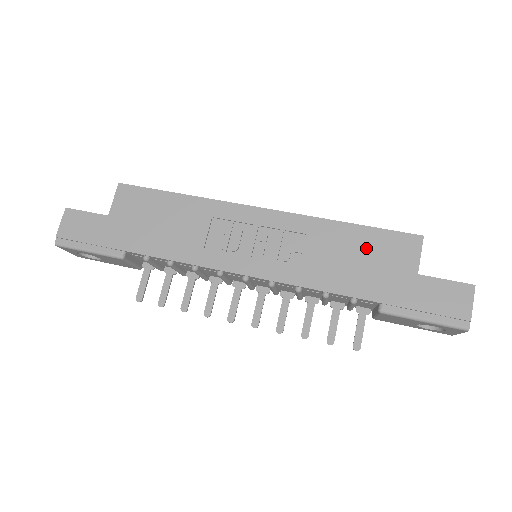
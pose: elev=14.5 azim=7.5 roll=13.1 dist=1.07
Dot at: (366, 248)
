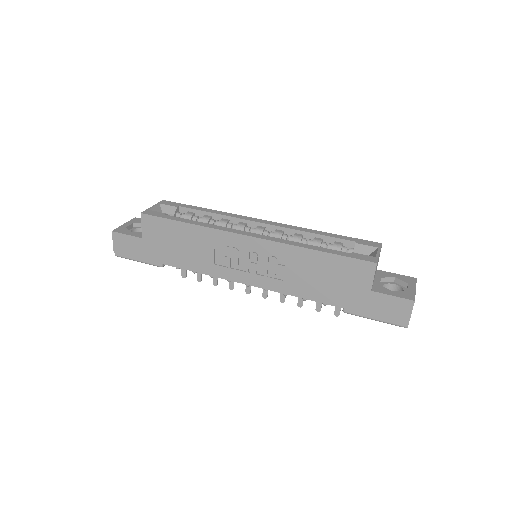
Dot at: (332, 270)
